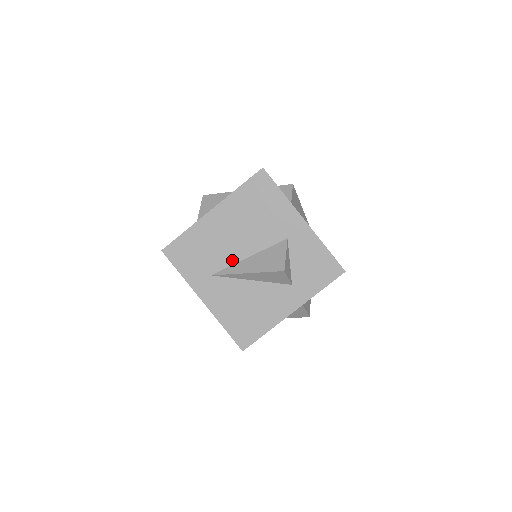
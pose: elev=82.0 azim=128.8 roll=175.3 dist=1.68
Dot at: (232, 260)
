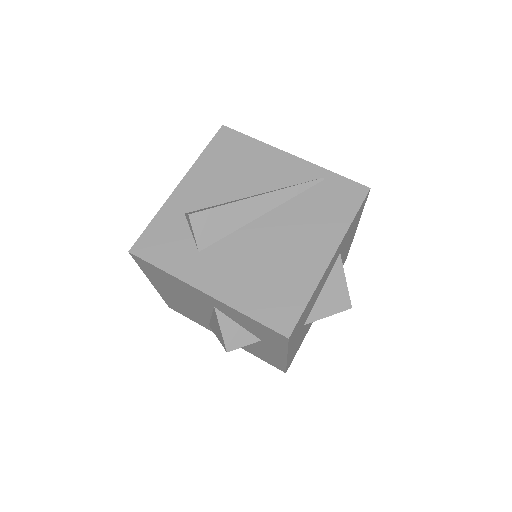
Dot at: (205, 318)
